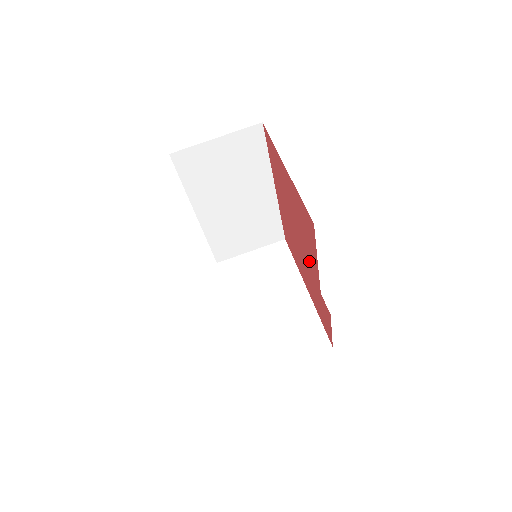
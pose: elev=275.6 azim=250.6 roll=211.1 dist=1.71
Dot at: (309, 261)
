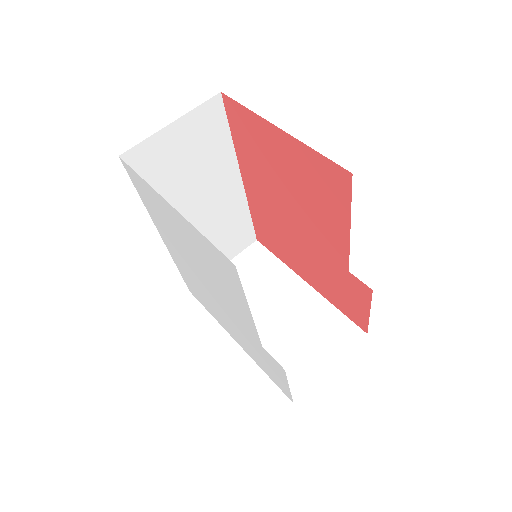
Dot at: (323, 239)
